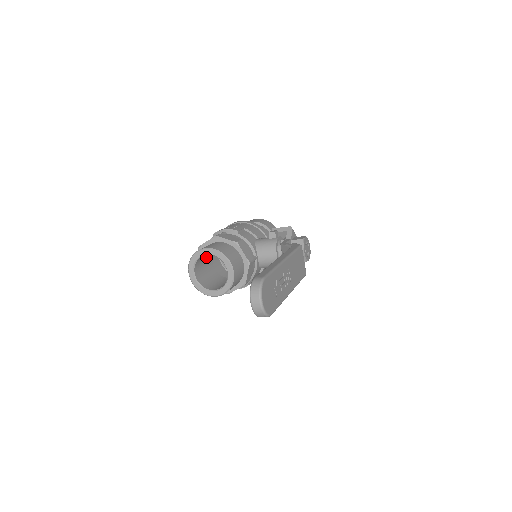
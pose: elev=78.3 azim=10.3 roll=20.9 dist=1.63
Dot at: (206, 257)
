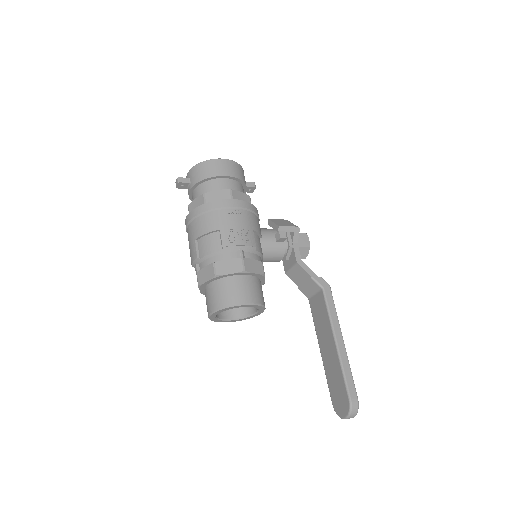
Dot at: occluded
